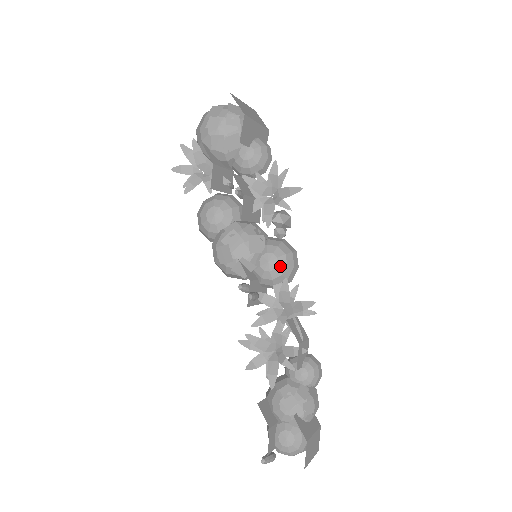
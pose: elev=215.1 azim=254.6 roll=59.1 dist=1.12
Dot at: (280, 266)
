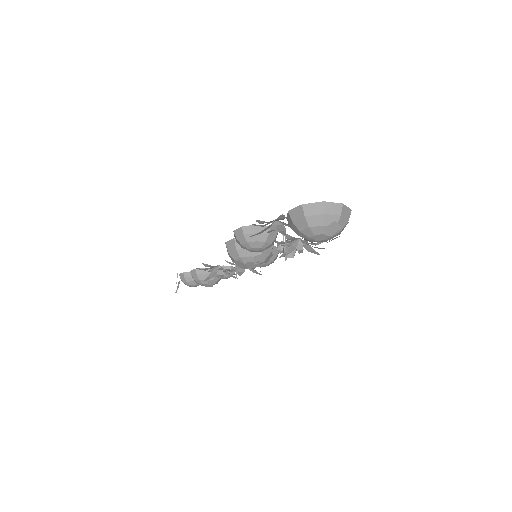
Dot at: occluded
